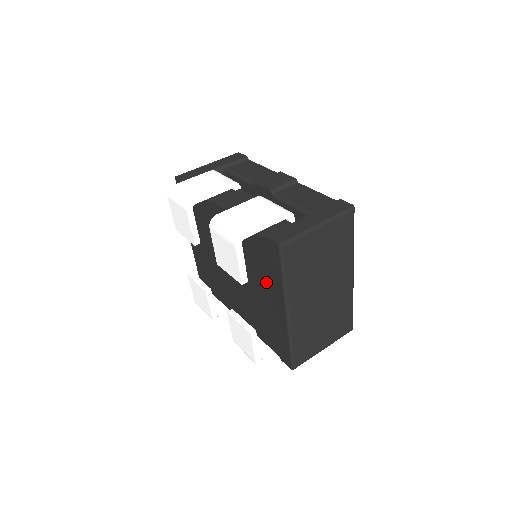
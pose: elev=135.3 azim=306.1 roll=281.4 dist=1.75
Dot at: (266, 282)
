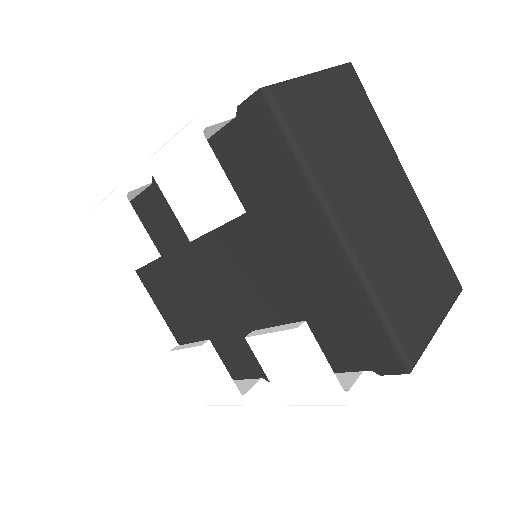
Dot at: (278, 213)
